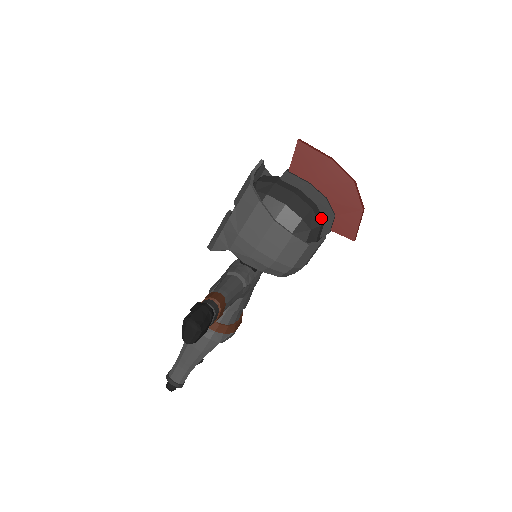
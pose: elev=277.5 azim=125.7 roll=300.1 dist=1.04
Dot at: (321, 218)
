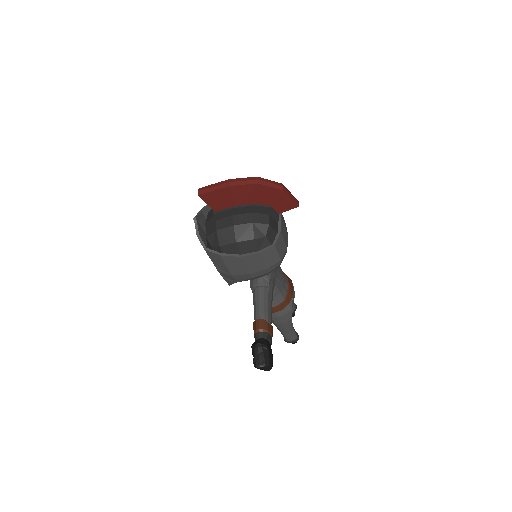
Dot at: (264, 217)
